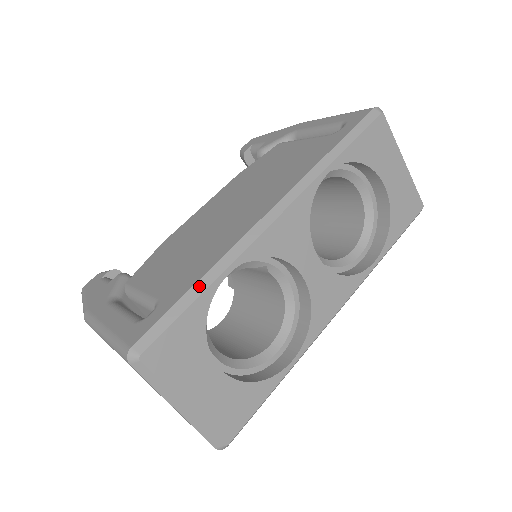
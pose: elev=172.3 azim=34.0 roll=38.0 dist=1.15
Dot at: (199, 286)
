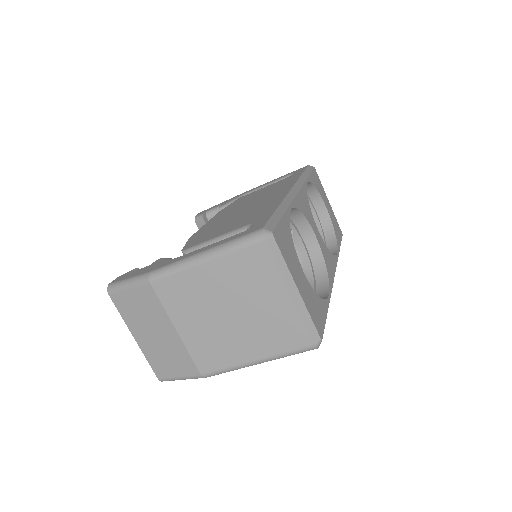
Dot at: (281, 209)
